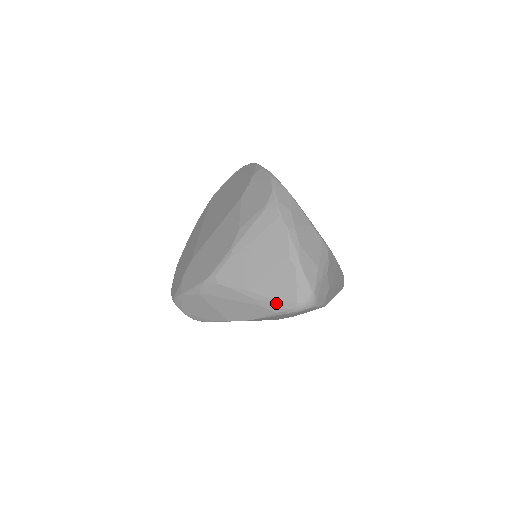
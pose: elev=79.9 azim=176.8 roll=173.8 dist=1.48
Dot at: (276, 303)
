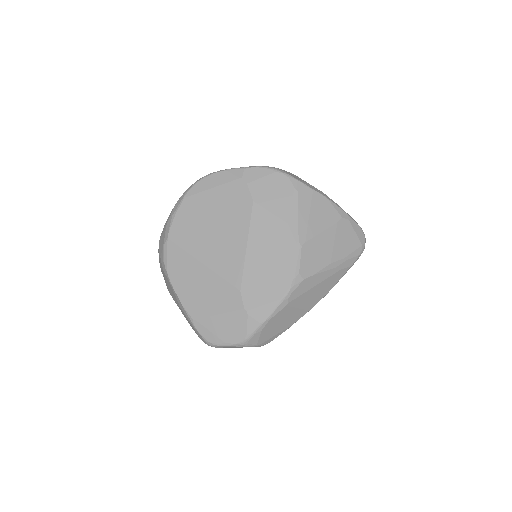
Dot at: (351, 257)
